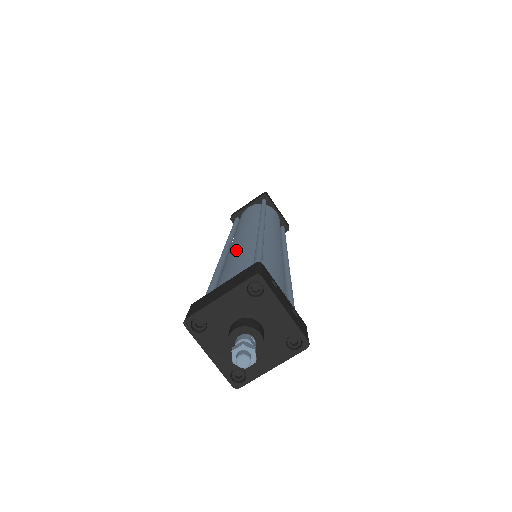
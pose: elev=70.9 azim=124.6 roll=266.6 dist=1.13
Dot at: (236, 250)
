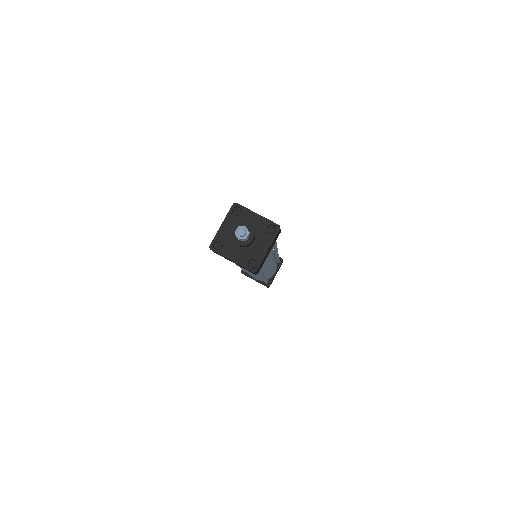
Dot at: occluded
